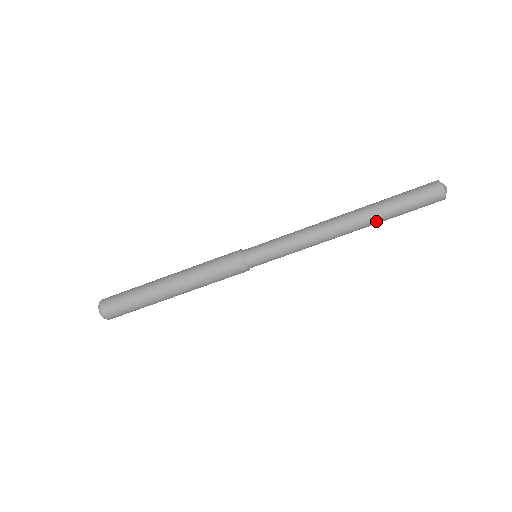
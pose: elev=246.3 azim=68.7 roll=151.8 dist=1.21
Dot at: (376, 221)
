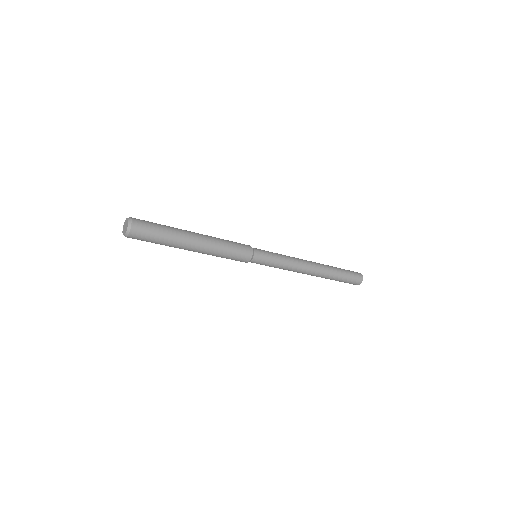
Dot at: (328, 277)
